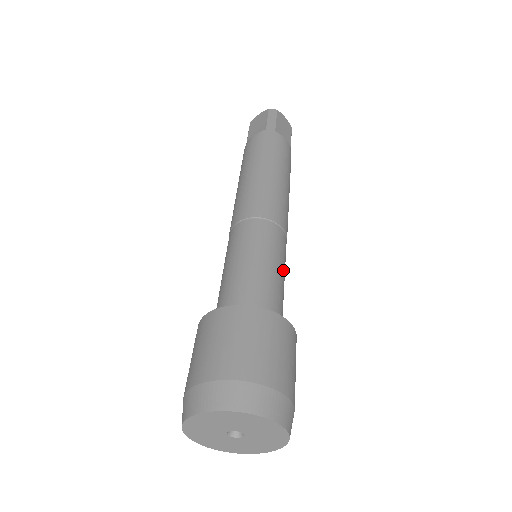
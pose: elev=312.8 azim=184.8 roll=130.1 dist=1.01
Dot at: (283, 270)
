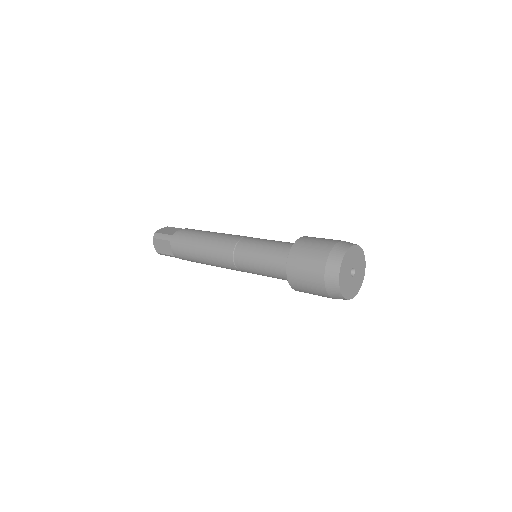
Dot at: occluded
